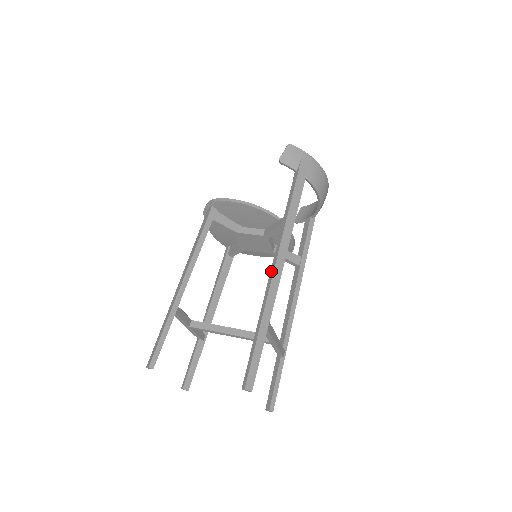
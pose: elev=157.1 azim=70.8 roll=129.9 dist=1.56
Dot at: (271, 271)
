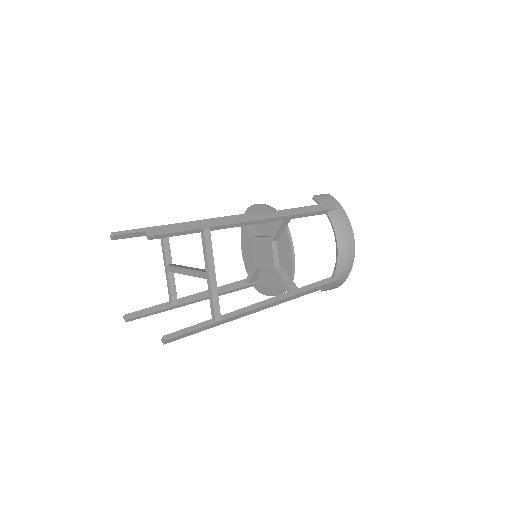
Dot at: occluded
